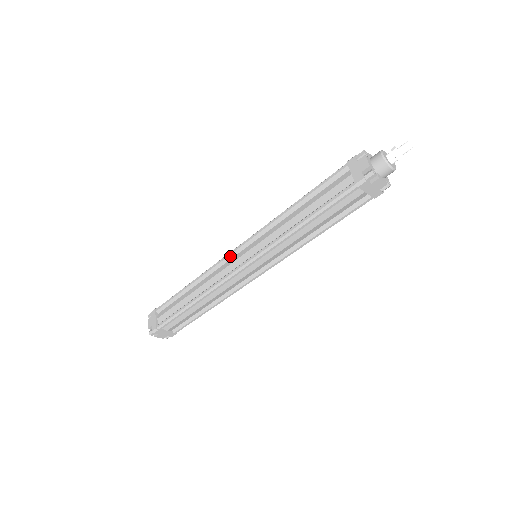
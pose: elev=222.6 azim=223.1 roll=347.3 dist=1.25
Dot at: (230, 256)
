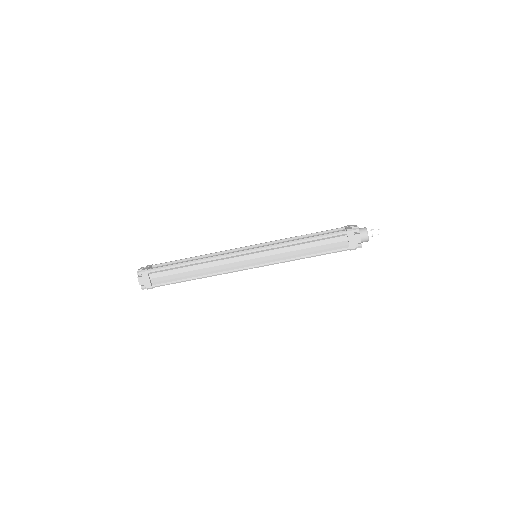
Dot at: (238, 255)
